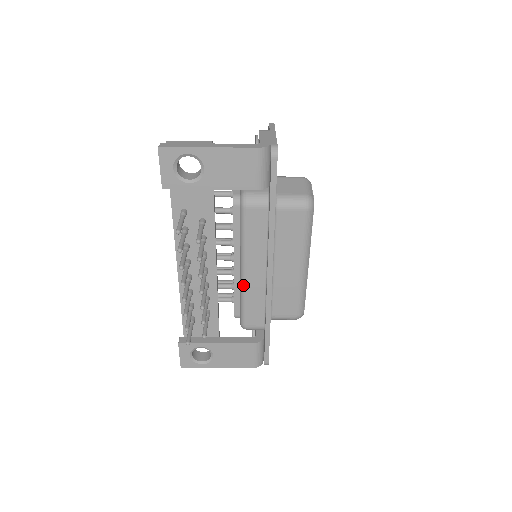
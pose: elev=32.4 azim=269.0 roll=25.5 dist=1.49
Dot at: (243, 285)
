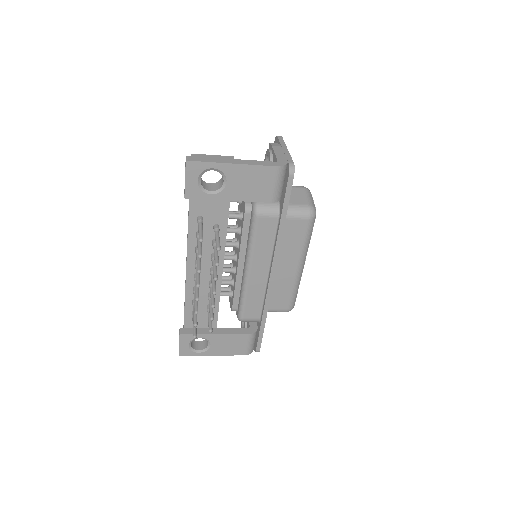
Dot at: (246, 283)
